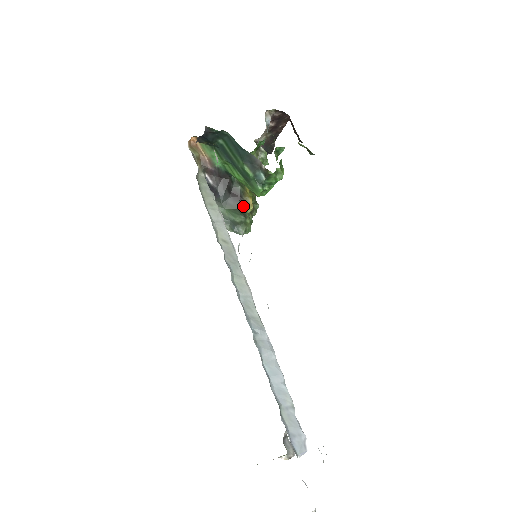
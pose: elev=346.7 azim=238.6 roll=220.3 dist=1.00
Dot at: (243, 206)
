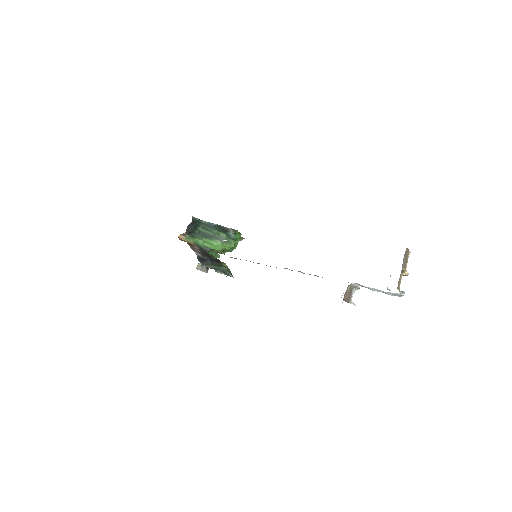
Dot at: occluded
